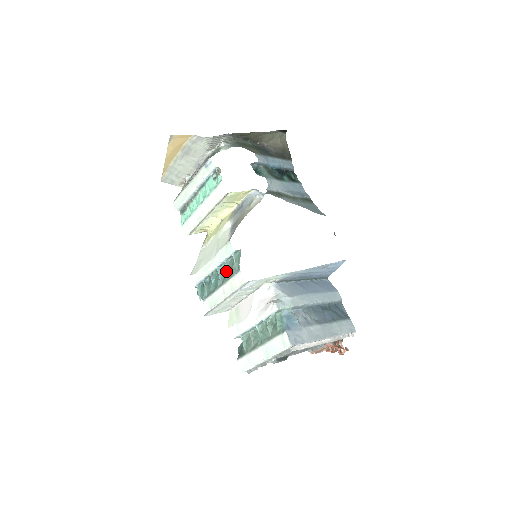
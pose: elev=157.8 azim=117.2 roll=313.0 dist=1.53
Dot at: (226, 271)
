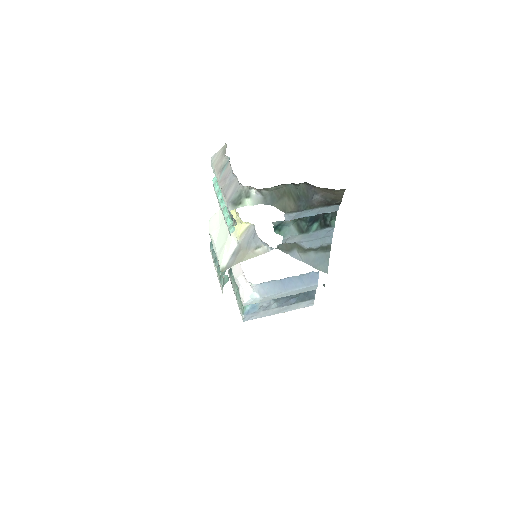
Dot at: occluded
